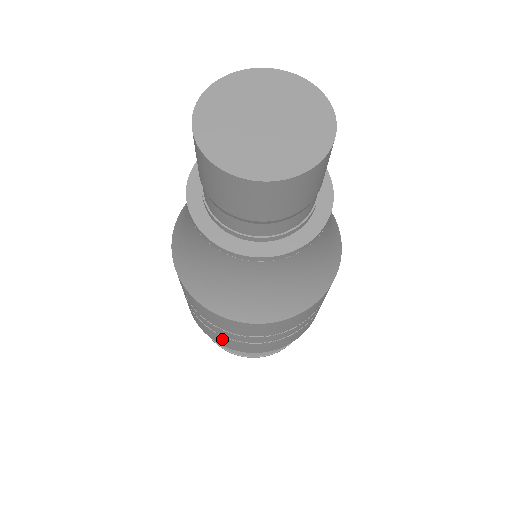
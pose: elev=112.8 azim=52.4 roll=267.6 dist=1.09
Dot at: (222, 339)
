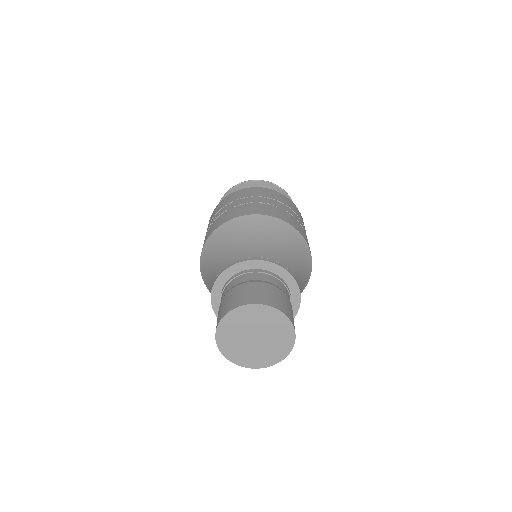
Dot at: occluded
